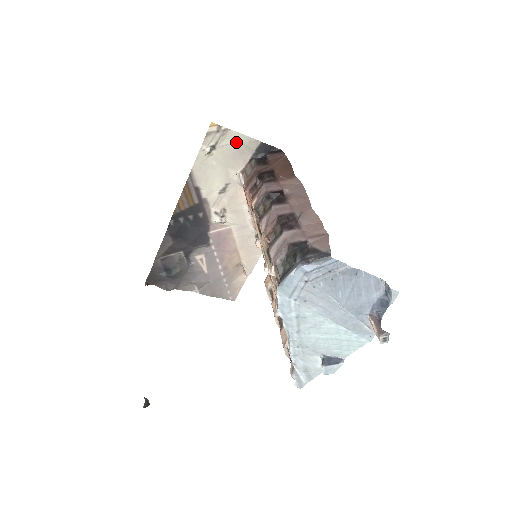
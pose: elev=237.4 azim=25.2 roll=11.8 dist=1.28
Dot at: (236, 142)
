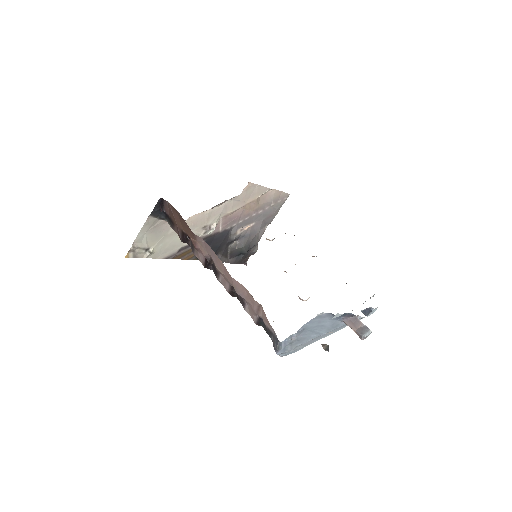
Dot at: (146, 234)
